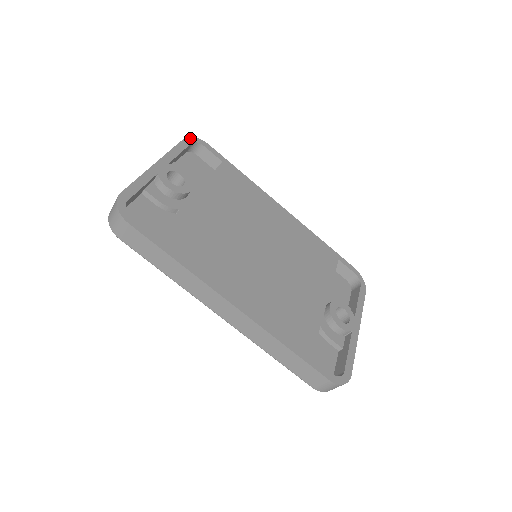
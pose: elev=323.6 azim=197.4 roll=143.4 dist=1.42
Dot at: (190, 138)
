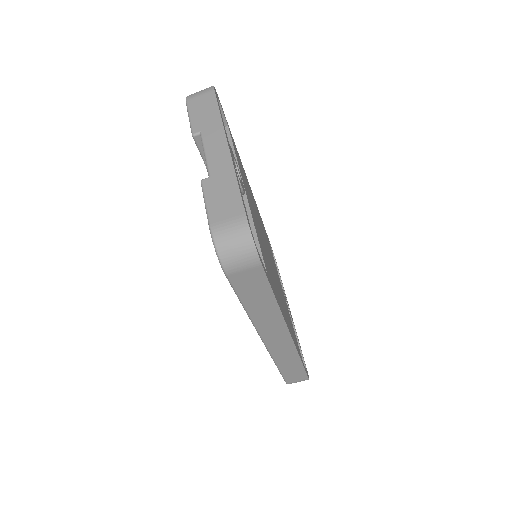
Dot at: (214, 88)
